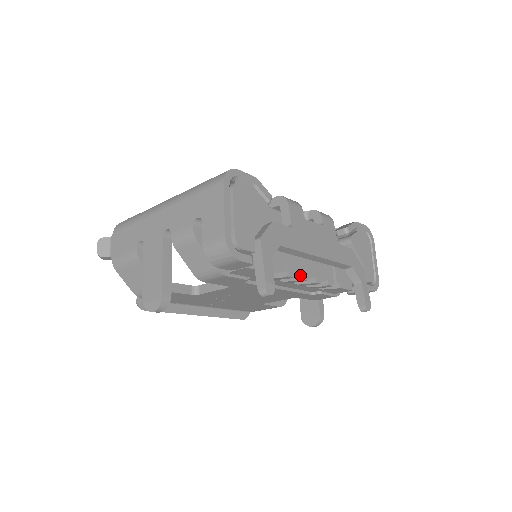
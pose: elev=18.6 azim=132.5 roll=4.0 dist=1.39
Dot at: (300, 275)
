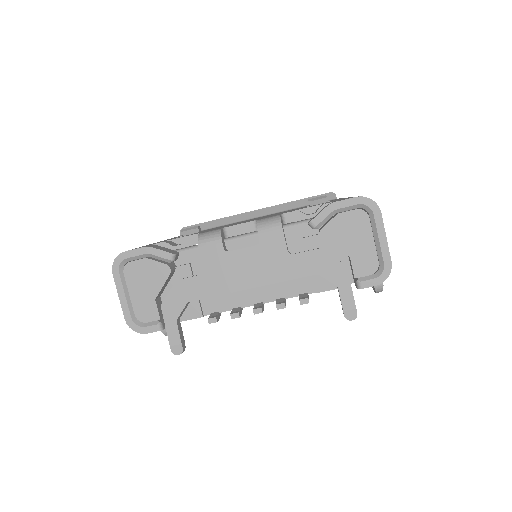
Dot at: (230, 314)
